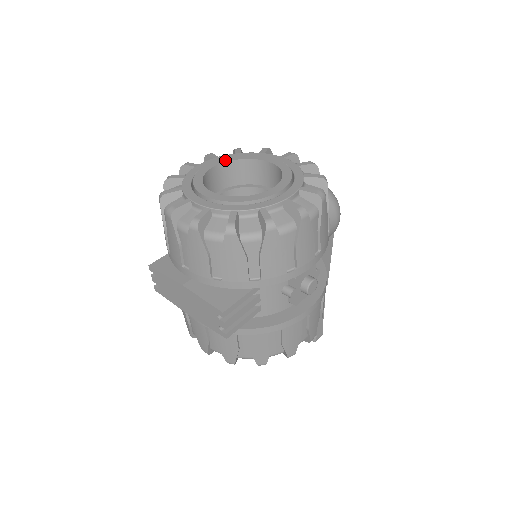
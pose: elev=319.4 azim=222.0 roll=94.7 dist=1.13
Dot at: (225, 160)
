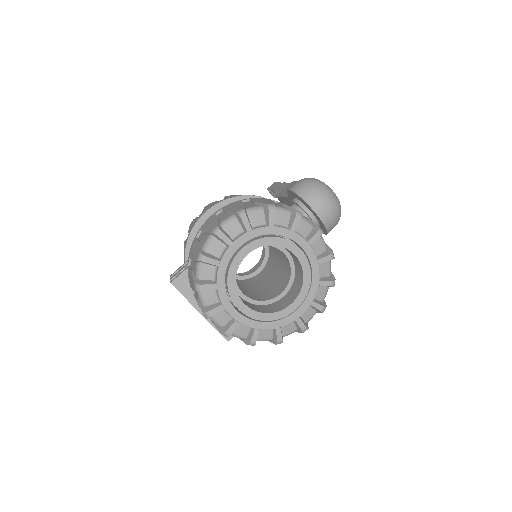
Dot at: (258, 245)
